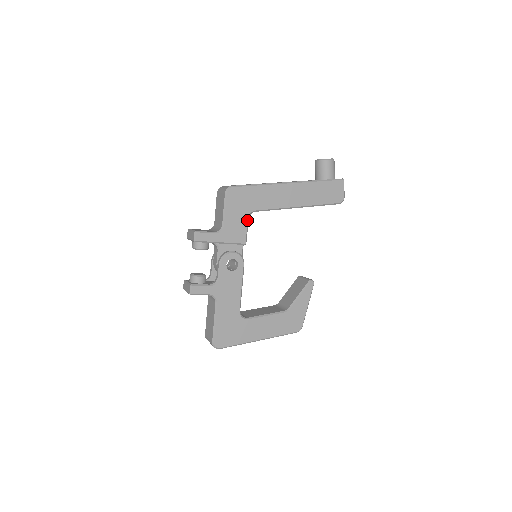
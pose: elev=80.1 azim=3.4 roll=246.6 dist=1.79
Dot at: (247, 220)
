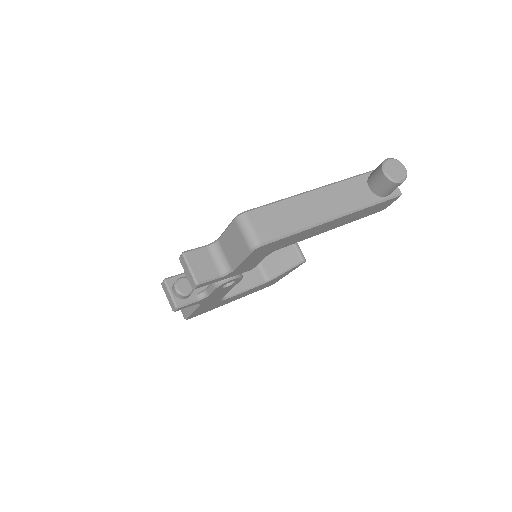
Dot at: occluded
